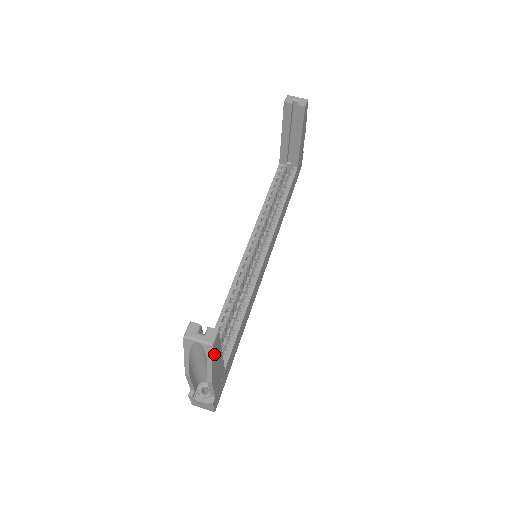
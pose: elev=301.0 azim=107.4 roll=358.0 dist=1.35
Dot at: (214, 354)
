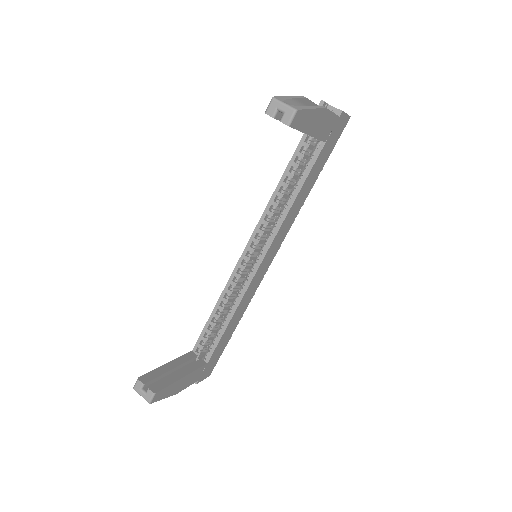
Dot at: (161, 397)
